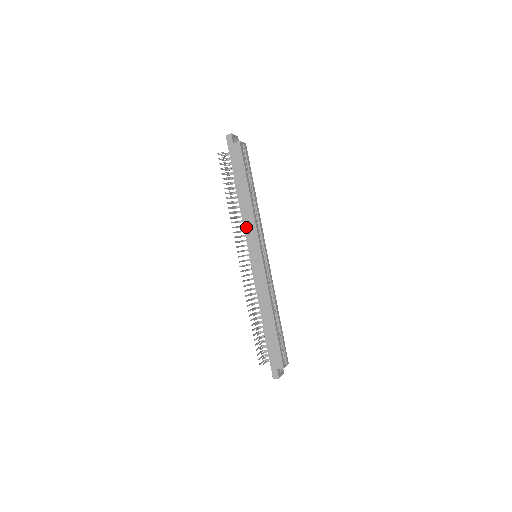
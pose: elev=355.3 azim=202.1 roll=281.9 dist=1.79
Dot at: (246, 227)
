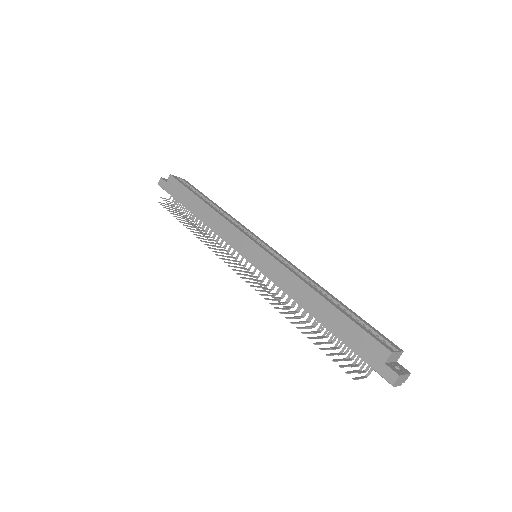
Dot at: (222, 235)
